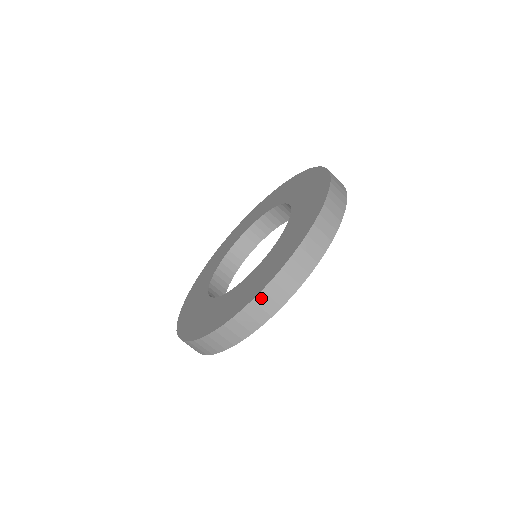
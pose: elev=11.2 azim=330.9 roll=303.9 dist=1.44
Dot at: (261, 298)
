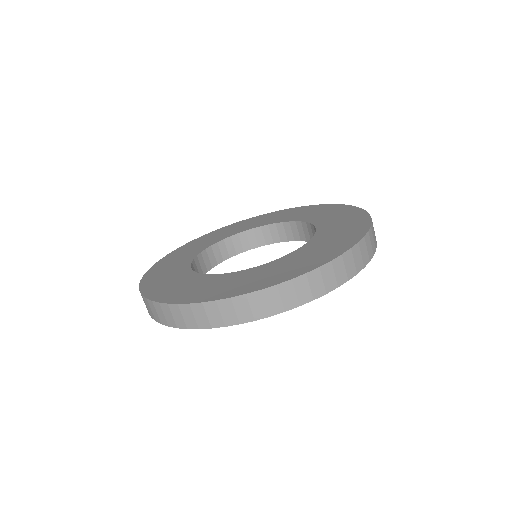
Dot at: (147, 301)
